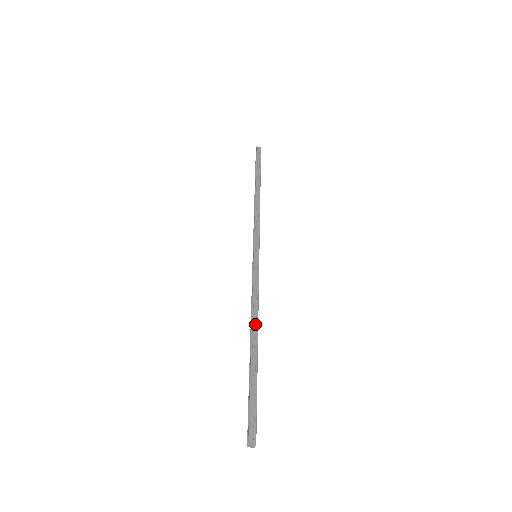
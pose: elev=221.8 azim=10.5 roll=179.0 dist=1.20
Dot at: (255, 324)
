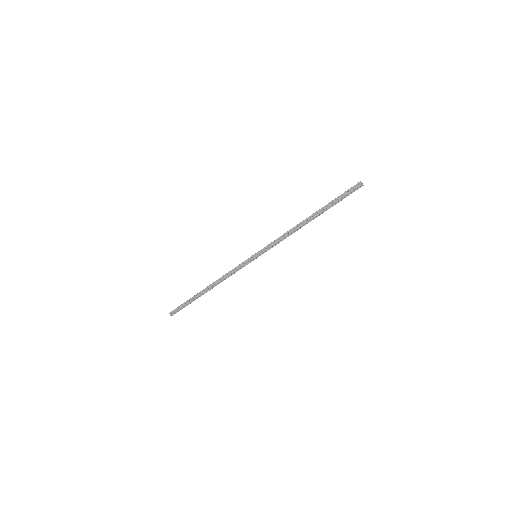
Dot at: (215, 284)
